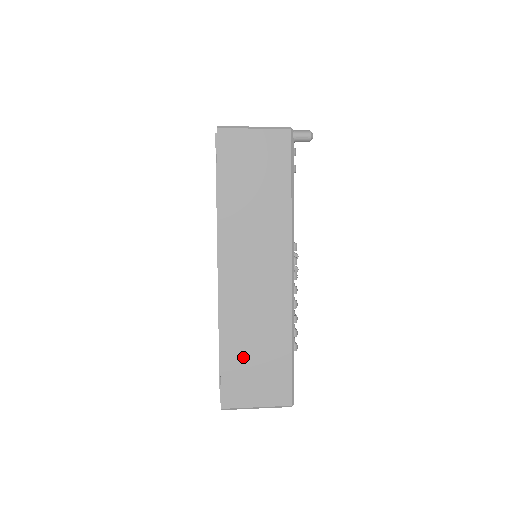
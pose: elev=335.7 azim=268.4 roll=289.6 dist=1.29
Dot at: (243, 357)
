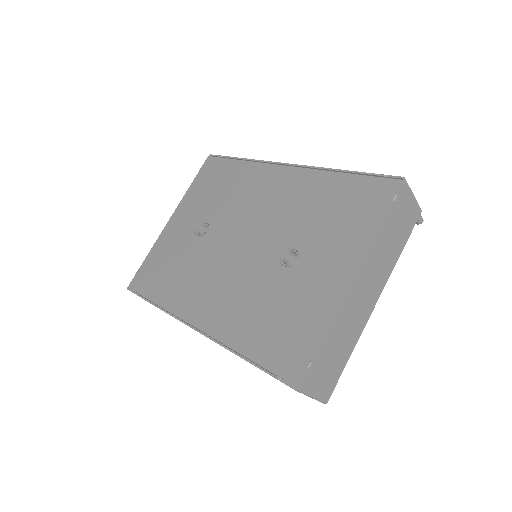
Dot at: (329, 352)
